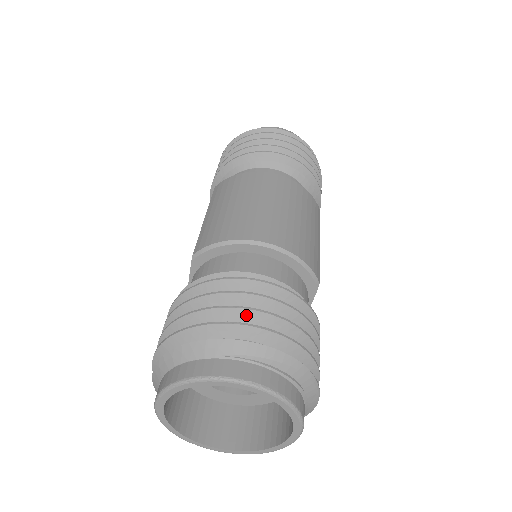
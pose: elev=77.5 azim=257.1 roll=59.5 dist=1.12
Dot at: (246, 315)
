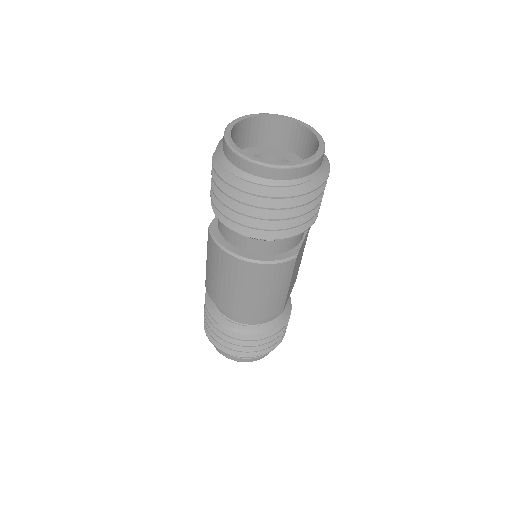
Dot at: occluded
